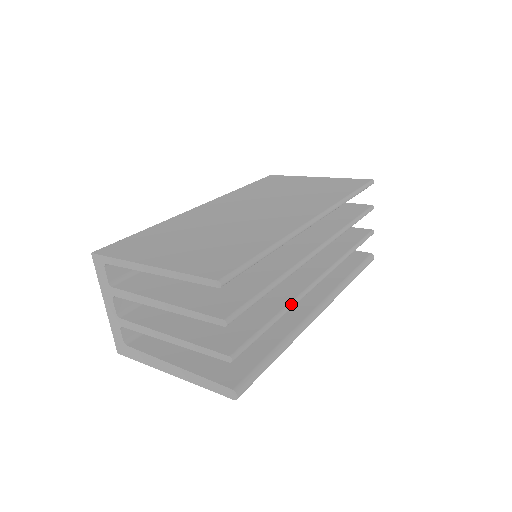
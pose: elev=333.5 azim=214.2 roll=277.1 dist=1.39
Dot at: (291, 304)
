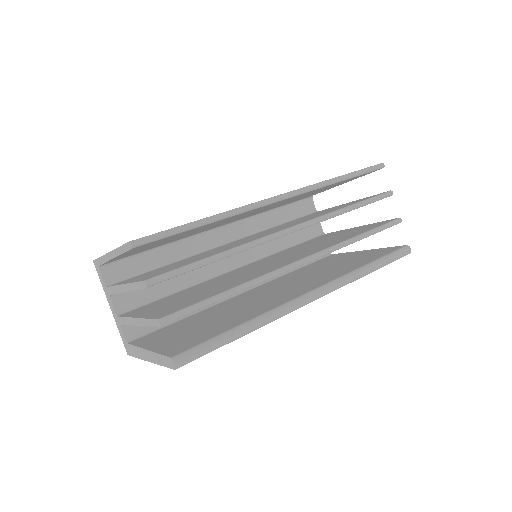
Dot at: (253, 281)
